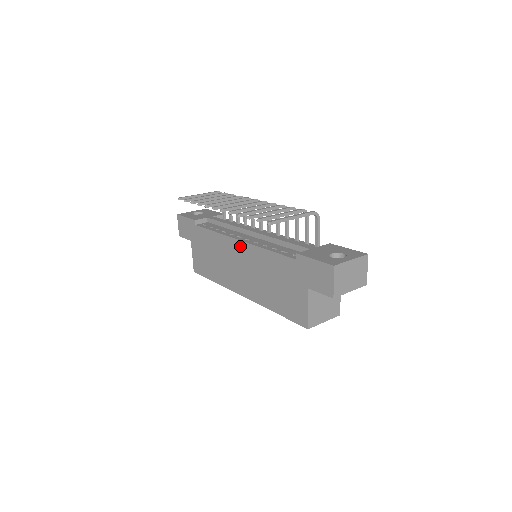
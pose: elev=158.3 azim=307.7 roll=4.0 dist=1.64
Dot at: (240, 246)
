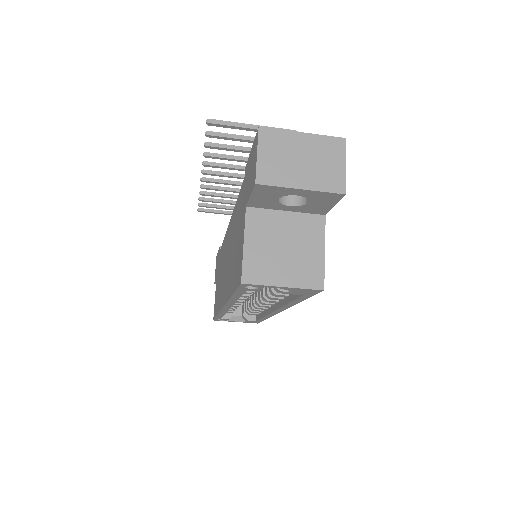
Dot at: (228, 230)
